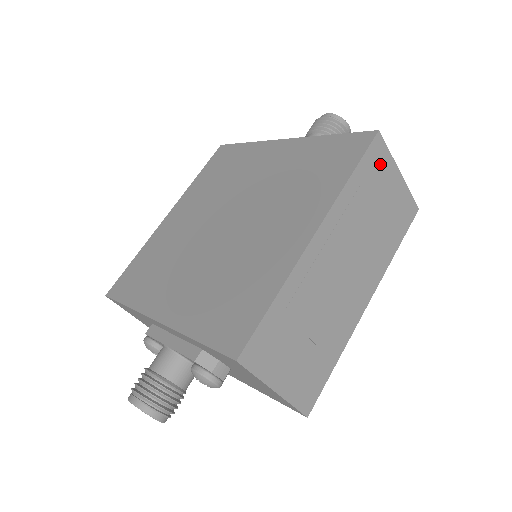
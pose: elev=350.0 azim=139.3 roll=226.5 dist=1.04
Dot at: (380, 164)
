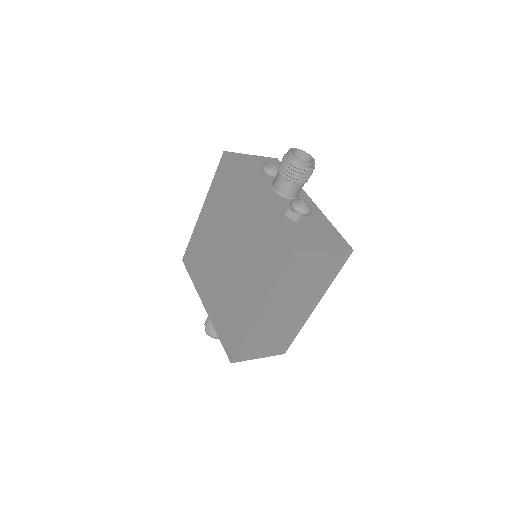
Dot at: (303, 261)
